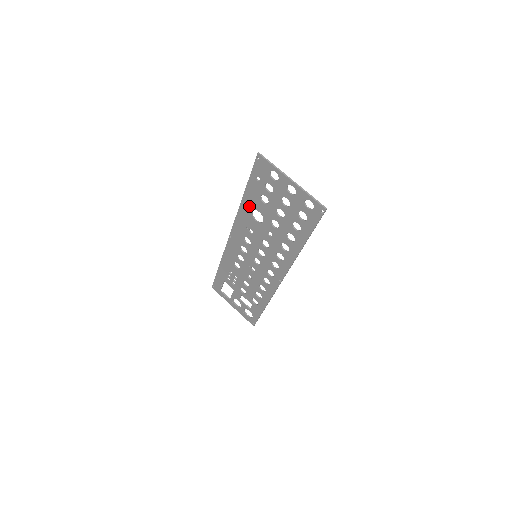
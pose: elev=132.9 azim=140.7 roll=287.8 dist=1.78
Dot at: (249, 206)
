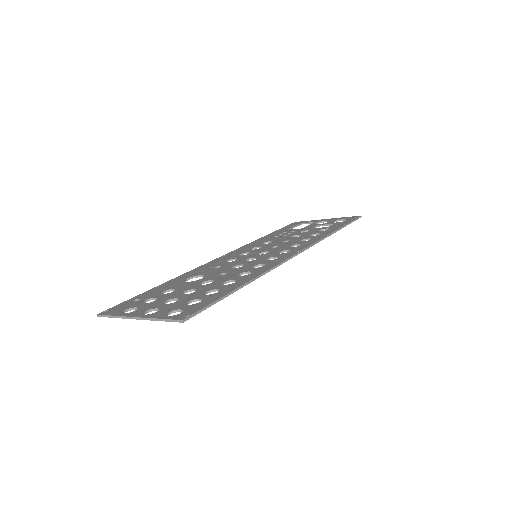
Dot at: occluded
